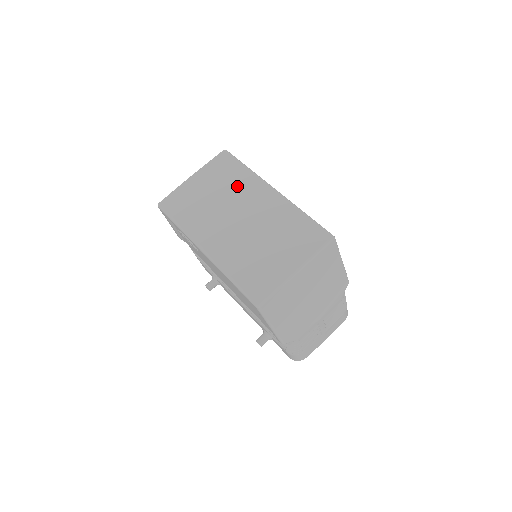
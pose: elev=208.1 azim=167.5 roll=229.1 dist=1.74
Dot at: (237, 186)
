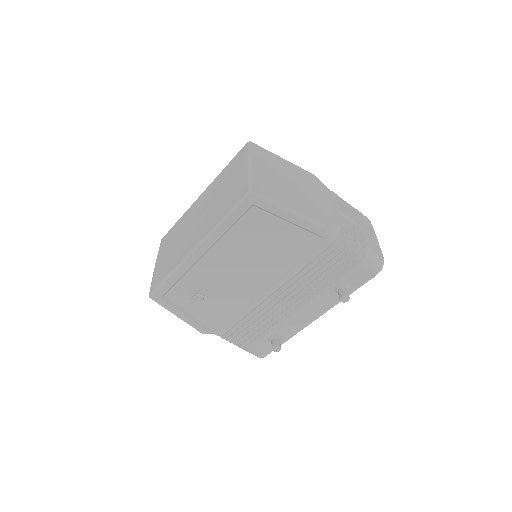
Dot at: (182, 225)
